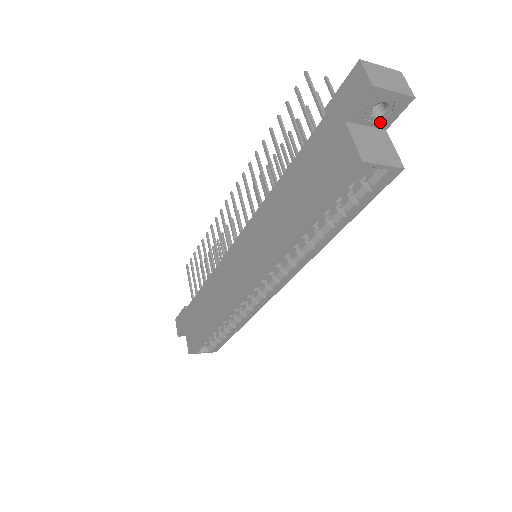
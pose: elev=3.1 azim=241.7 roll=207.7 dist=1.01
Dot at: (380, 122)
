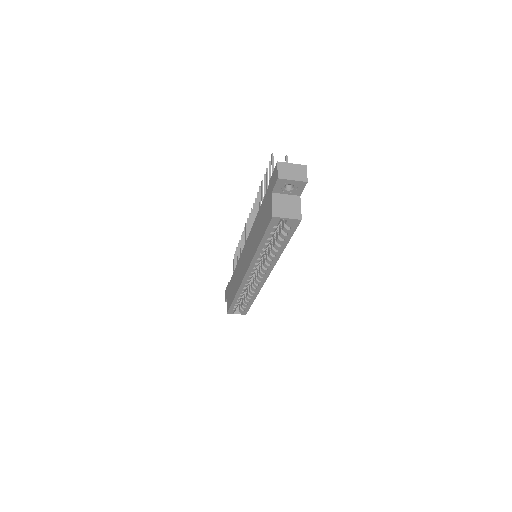
Dot at: (294, 192)
